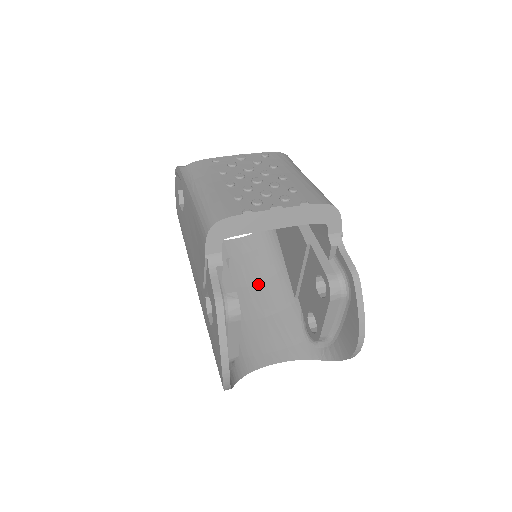
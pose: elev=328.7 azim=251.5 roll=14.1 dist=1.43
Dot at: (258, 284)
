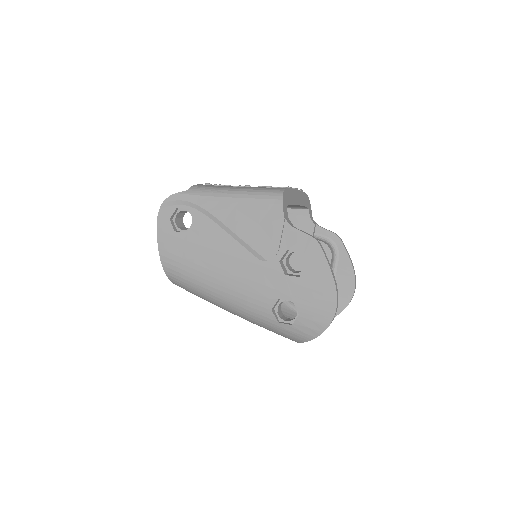
Dot at: occluded
